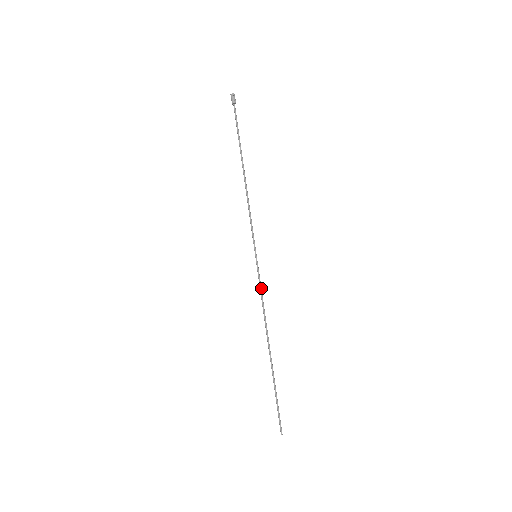
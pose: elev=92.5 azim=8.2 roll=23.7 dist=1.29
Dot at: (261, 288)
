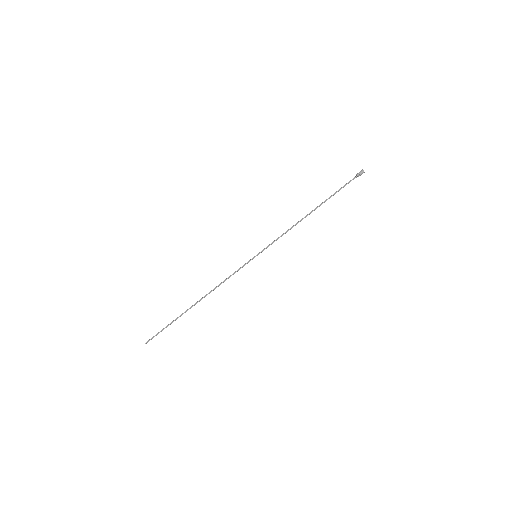
Dot at: occluded
